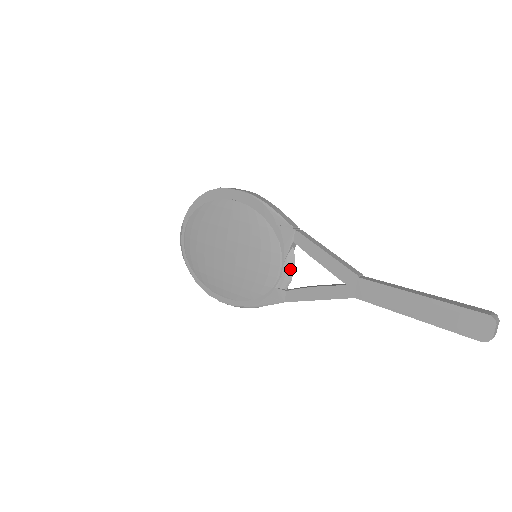
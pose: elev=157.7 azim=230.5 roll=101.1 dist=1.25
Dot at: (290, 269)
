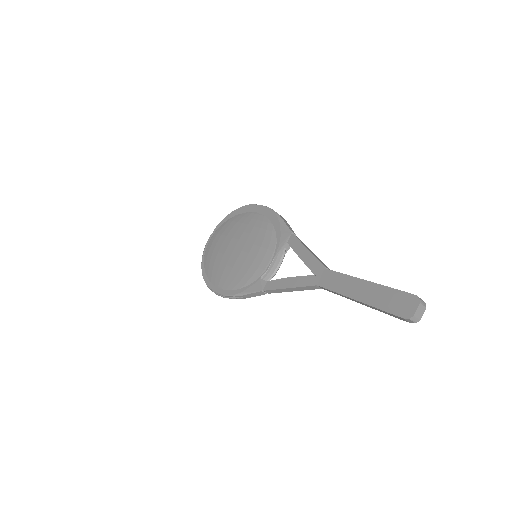
Dot at: (277, 264)
